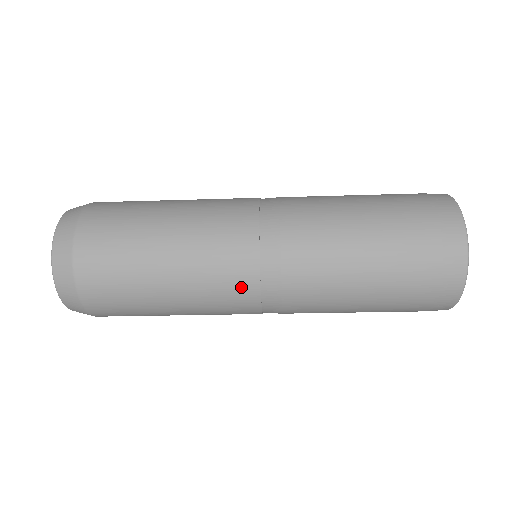
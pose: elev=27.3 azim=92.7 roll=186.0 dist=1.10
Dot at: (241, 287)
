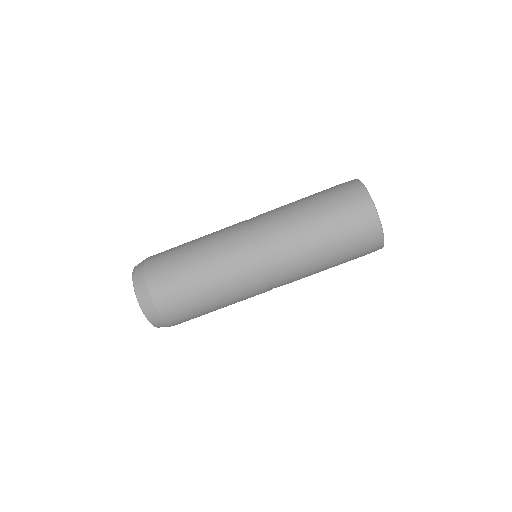
Dot at: (238, 238)
